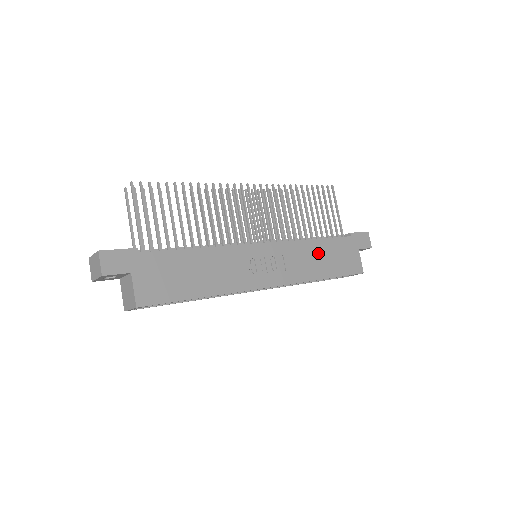
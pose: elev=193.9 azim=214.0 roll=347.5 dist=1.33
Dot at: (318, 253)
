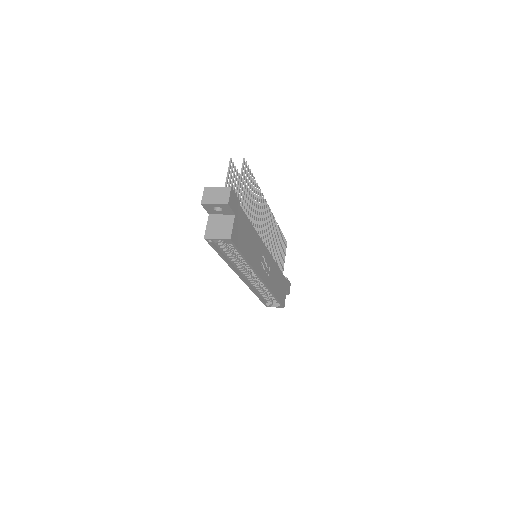
Dot at: (278, 278)
